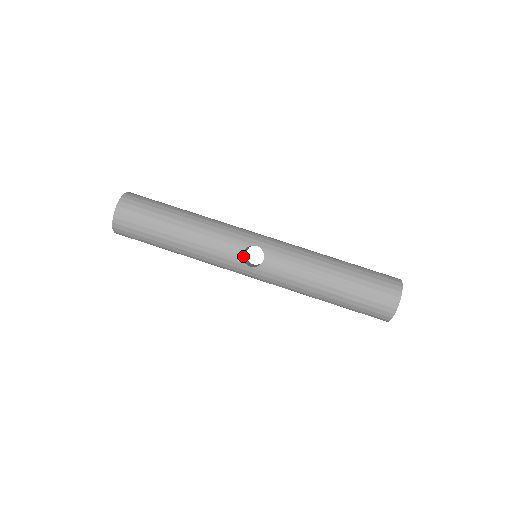
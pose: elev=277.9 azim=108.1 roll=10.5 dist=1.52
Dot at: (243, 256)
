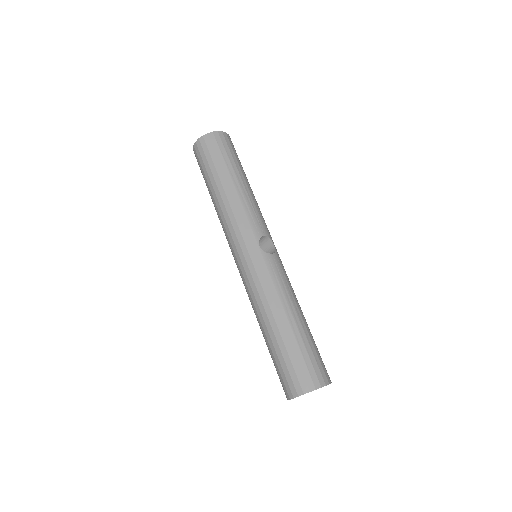
Dot at: occluded
